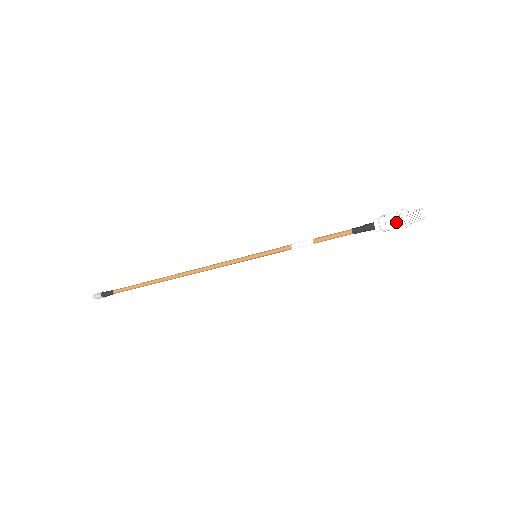
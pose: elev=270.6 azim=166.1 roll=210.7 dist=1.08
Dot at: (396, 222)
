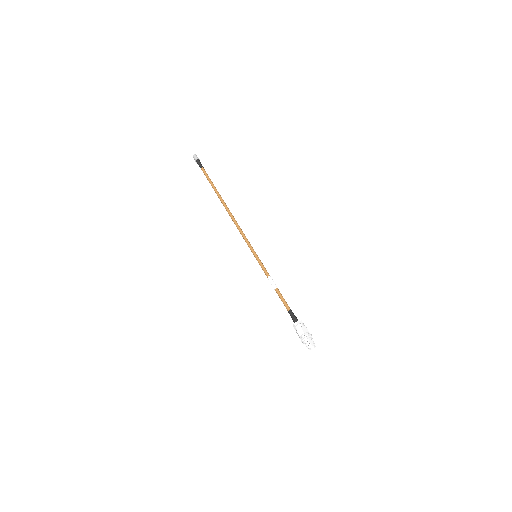
Dot at: (299, 336)
